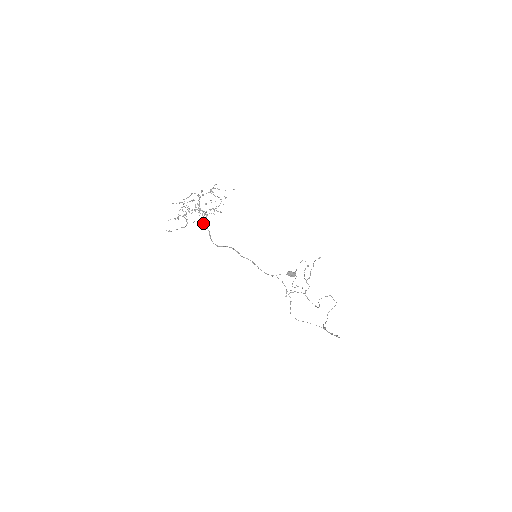
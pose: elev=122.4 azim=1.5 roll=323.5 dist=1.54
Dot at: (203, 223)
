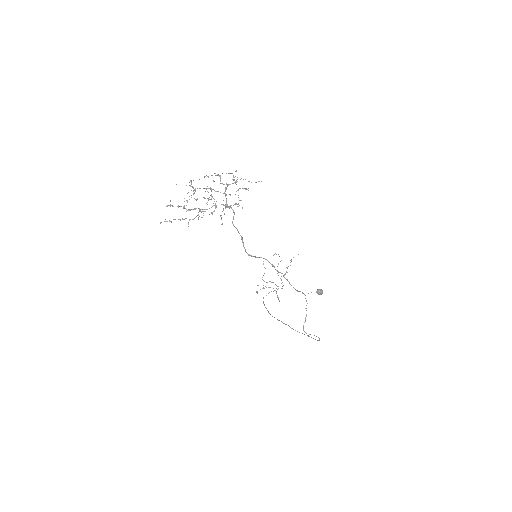
Dot at: occluded
